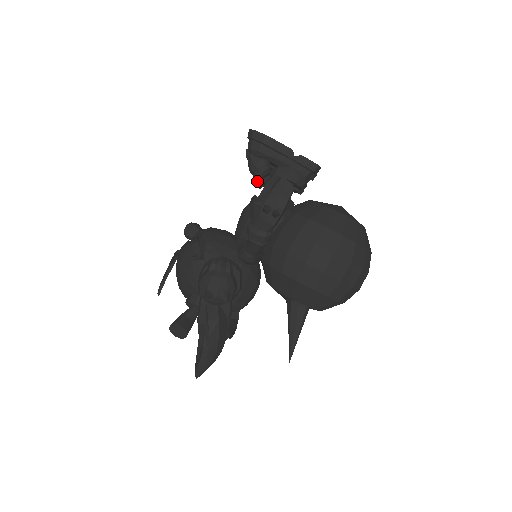
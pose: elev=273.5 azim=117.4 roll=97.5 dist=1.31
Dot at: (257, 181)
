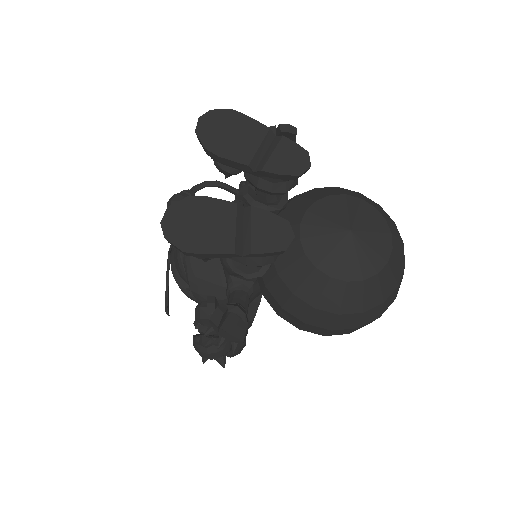
Dot at: occluded
